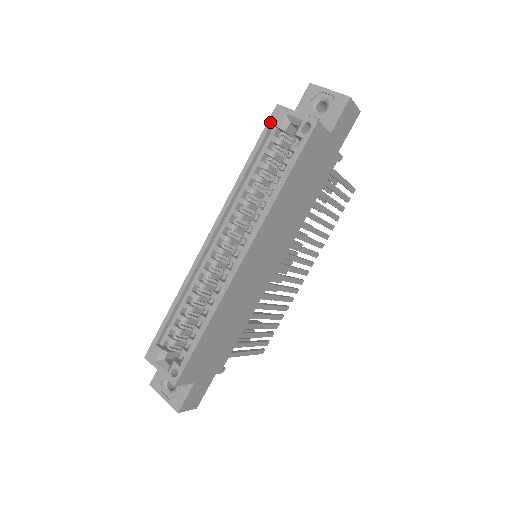
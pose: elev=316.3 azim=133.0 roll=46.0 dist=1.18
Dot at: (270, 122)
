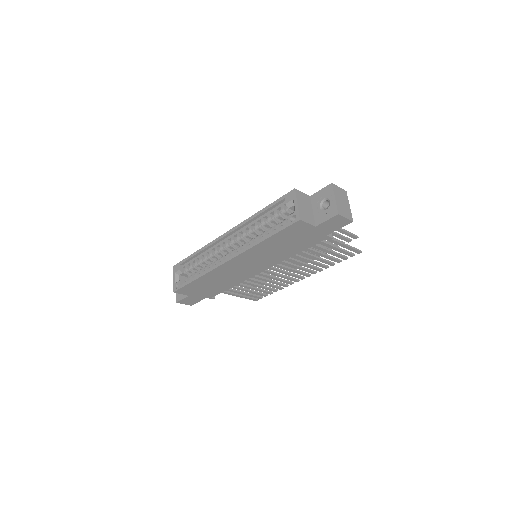
Dot at: (285, 196)
